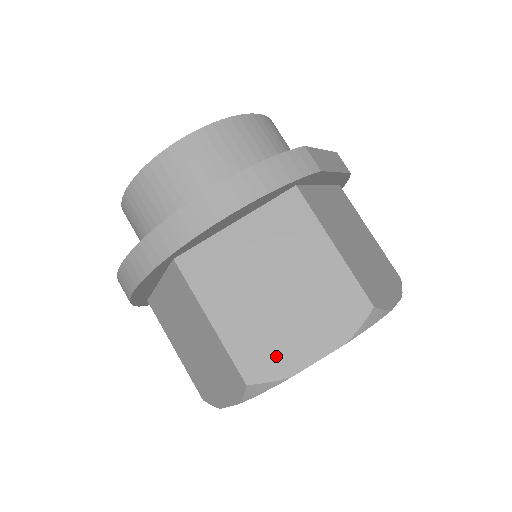
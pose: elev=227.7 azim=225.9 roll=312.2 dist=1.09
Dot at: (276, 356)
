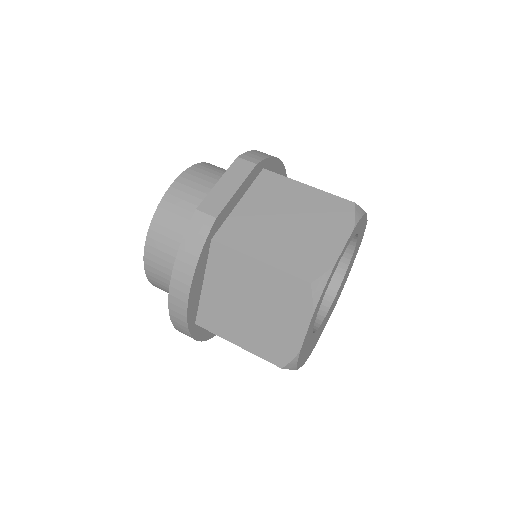
Dot at: (283, 345)
